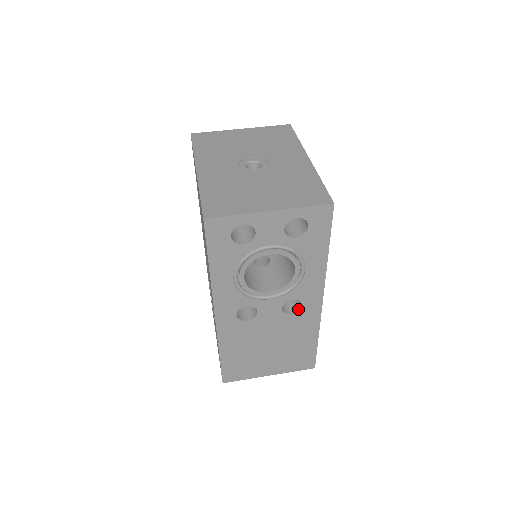
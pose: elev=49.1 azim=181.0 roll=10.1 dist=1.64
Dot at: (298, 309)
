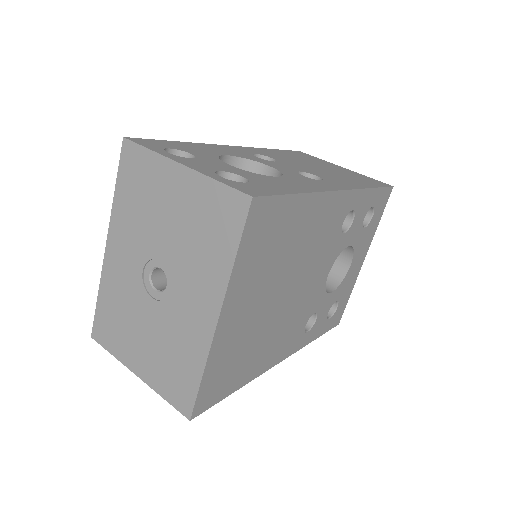
Dot at: occluded
